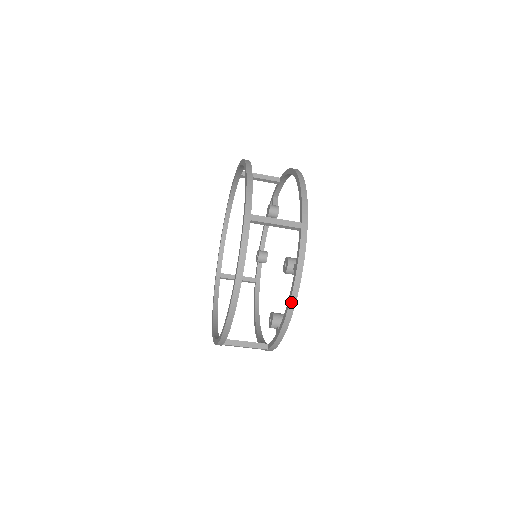
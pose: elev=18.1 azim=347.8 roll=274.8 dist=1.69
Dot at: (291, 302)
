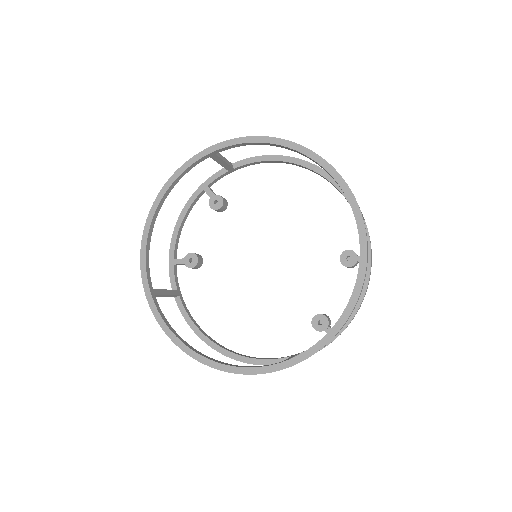
Dot at: occluded
